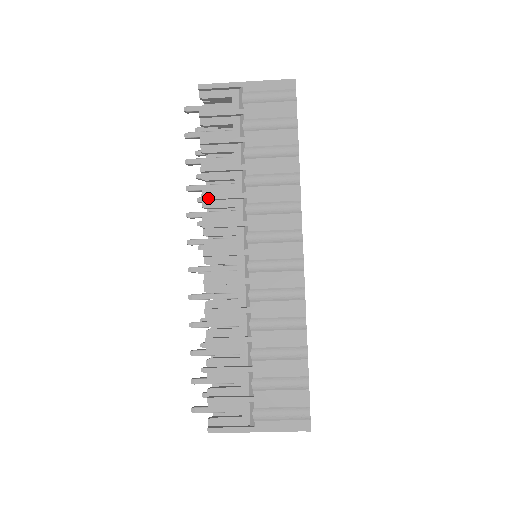
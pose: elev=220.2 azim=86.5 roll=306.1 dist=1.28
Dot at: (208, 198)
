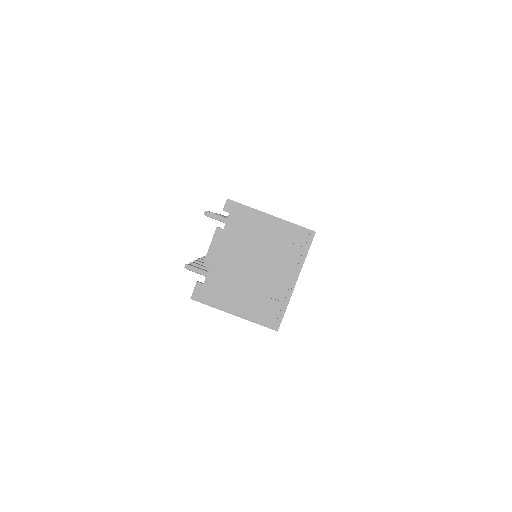
Dot at: occluded
